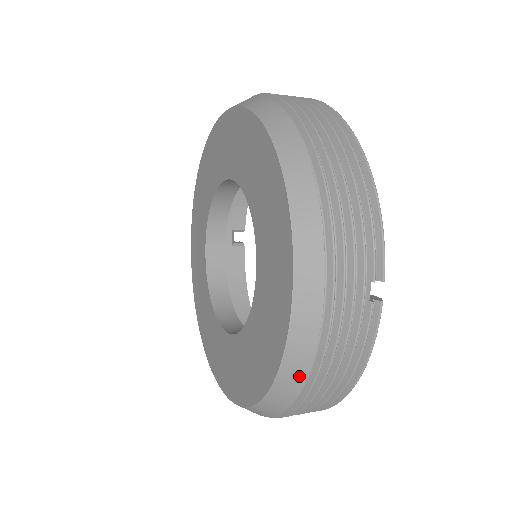
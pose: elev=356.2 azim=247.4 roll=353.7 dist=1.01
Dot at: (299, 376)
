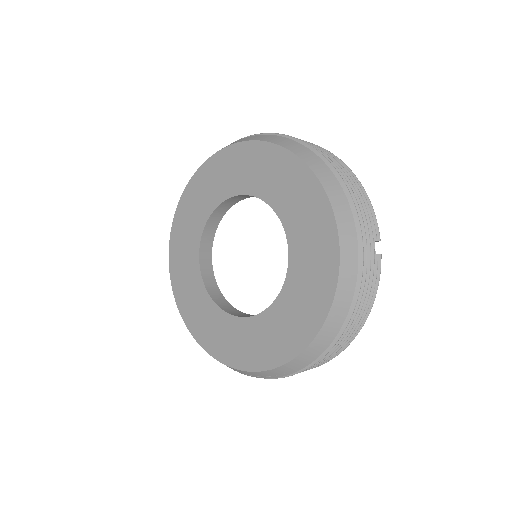
Dot at: (343, 312)
